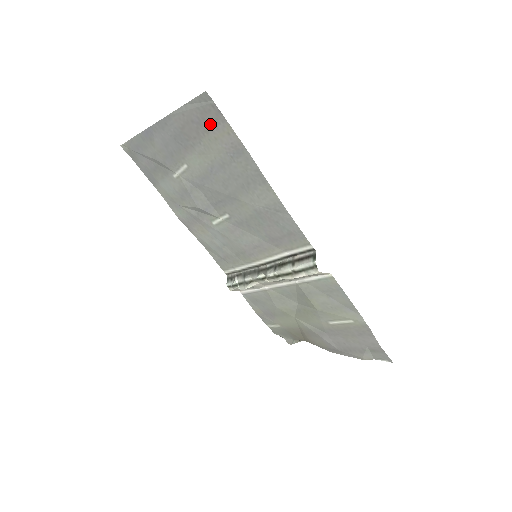
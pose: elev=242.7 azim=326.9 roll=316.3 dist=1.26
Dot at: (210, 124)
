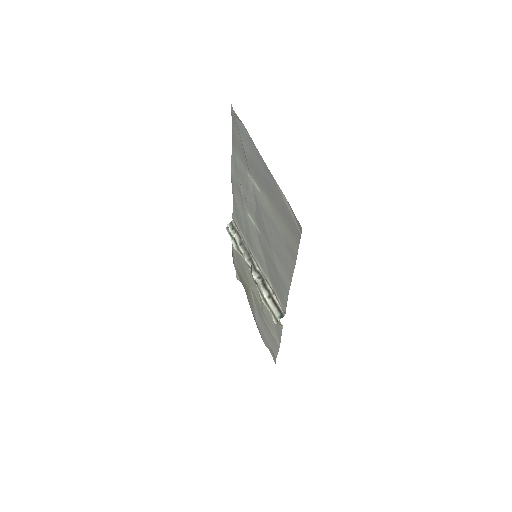
Dot at: (290, 226)
